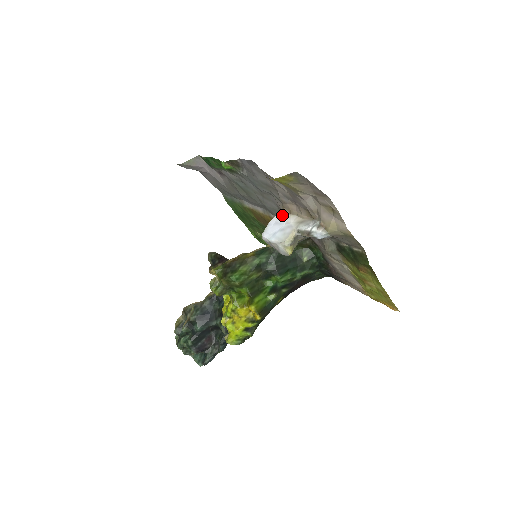
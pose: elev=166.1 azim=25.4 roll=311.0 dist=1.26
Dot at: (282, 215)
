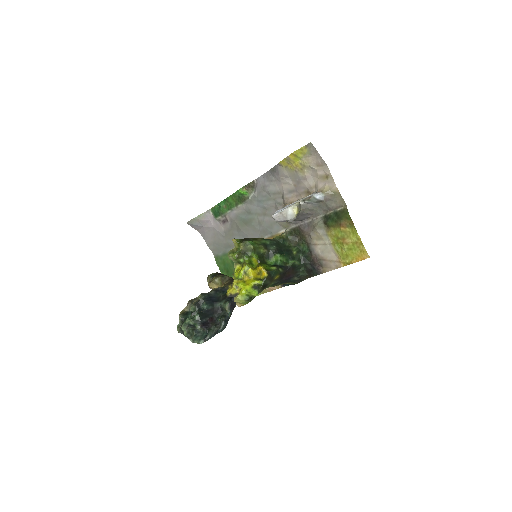
Dot at: (285, 206)
